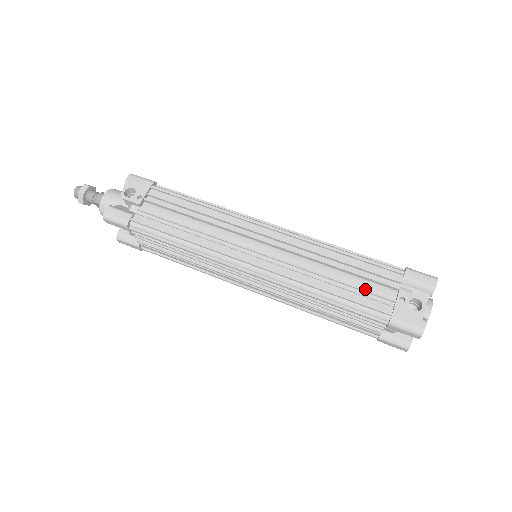
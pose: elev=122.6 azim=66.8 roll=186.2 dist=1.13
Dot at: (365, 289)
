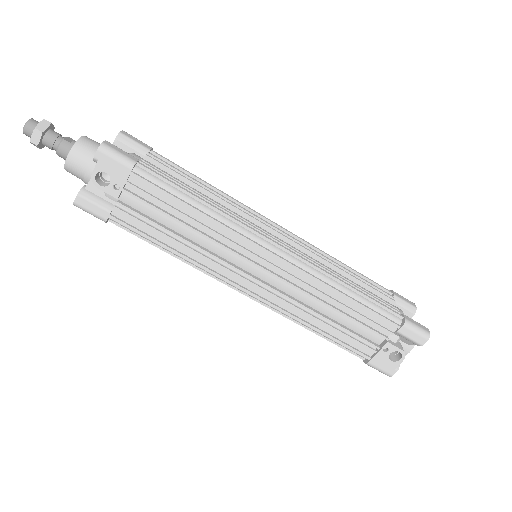
Dot at: (355, 334)
